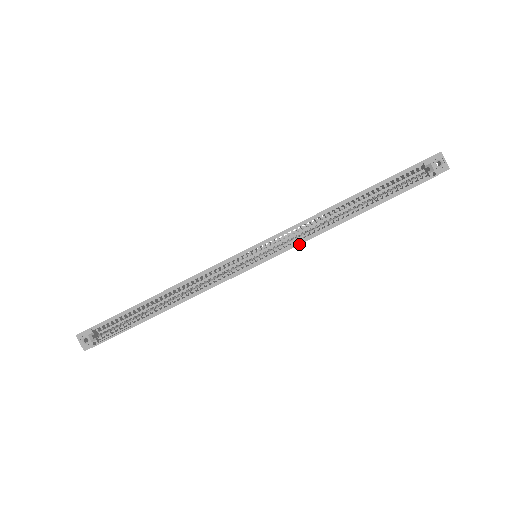
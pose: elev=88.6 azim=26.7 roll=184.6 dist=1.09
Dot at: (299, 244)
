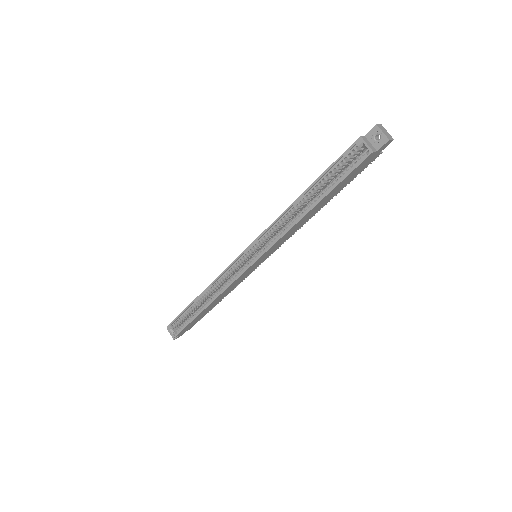
Dot at: (275, 243)
